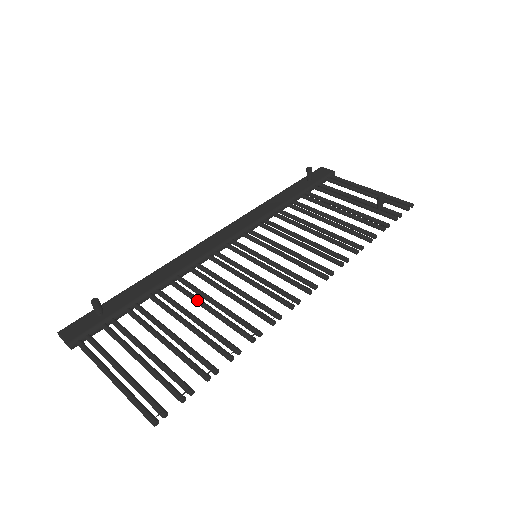
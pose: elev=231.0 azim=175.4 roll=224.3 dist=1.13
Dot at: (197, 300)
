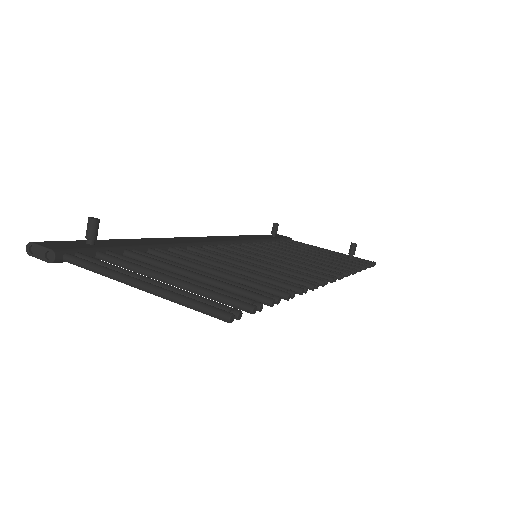
Dot at: (214, 261)
